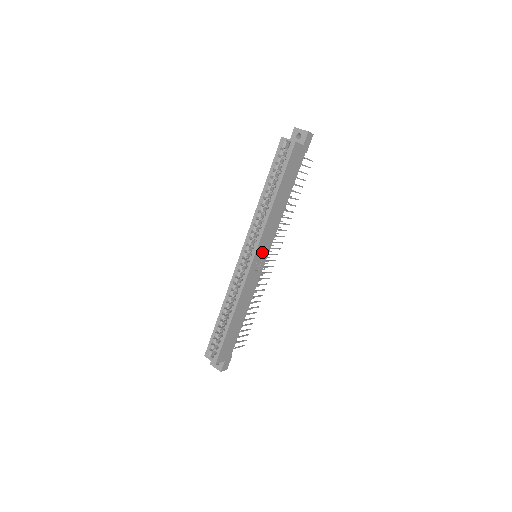
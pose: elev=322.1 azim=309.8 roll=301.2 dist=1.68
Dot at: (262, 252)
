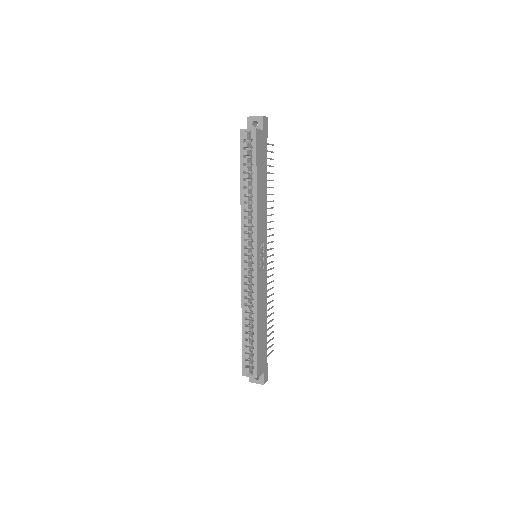
Dot at: (261, 249)
